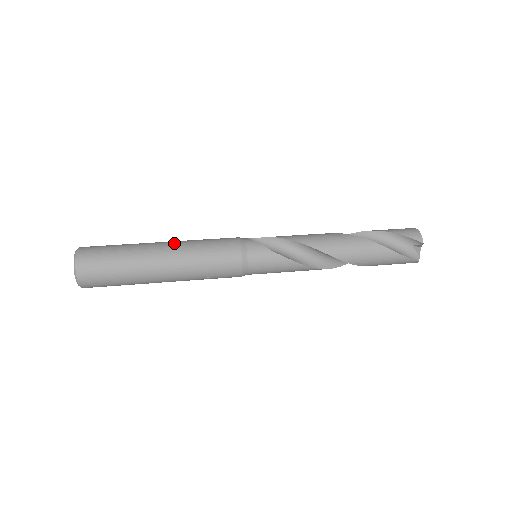
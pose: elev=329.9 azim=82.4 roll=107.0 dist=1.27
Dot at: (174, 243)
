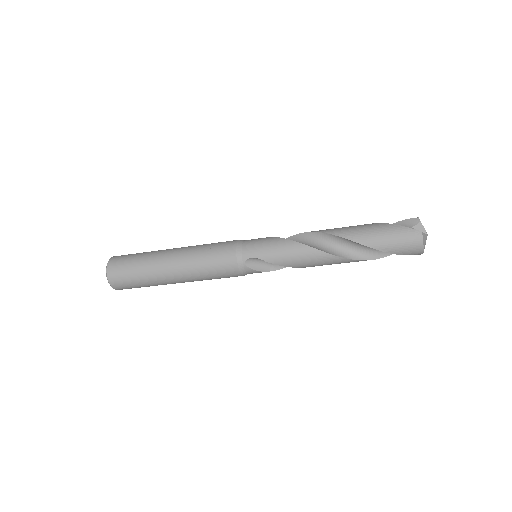
Dot at: occluded
